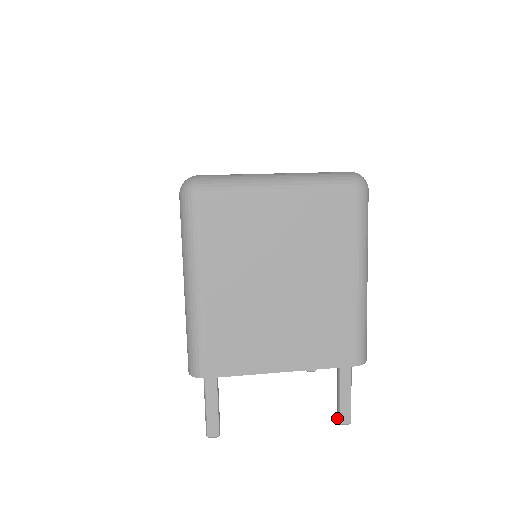
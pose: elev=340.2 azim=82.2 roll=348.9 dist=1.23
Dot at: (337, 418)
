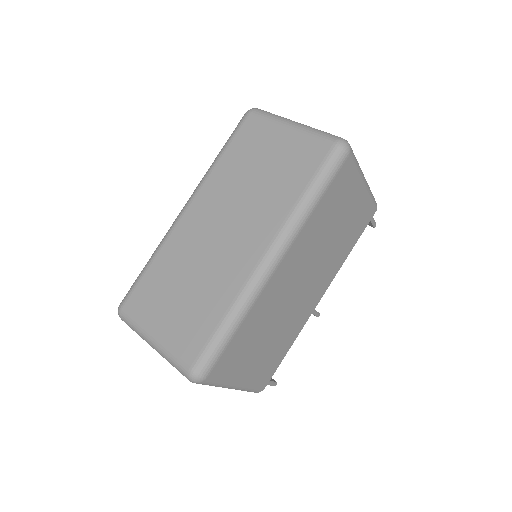
Dot at: occluded
